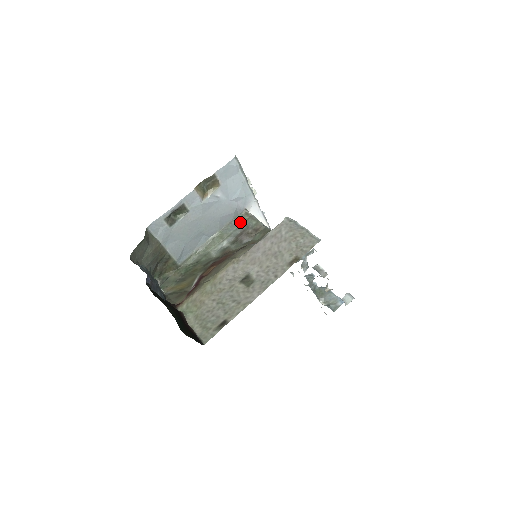
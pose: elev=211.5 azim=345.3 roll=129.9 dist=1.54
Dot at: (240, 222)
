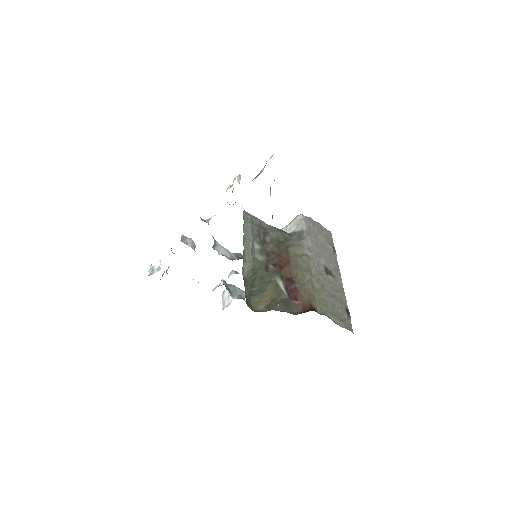
Dot at: (249, 222)
